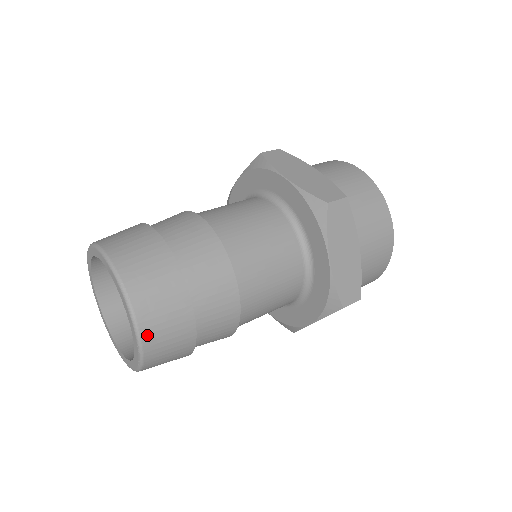
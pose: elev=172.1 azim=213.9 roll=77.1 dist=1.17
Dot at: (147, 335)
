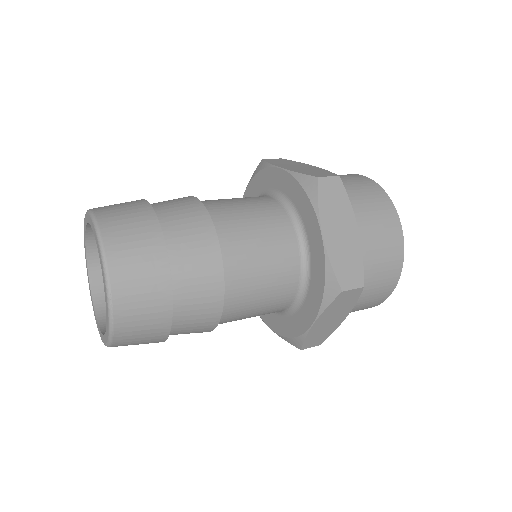
Dot at: (118, 343)
